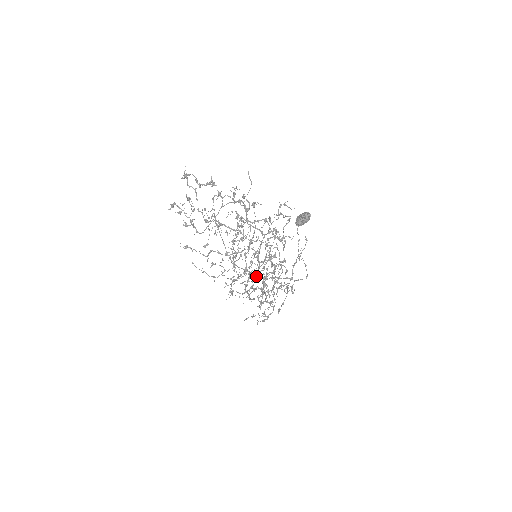
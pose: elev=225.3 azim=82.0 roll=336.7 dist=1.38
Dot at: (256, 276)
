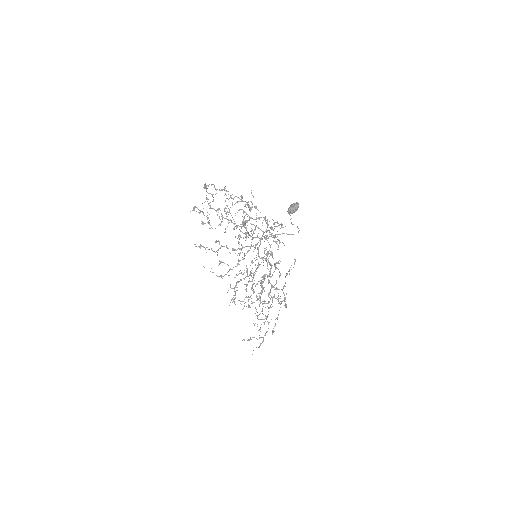
Dot at: occluded
